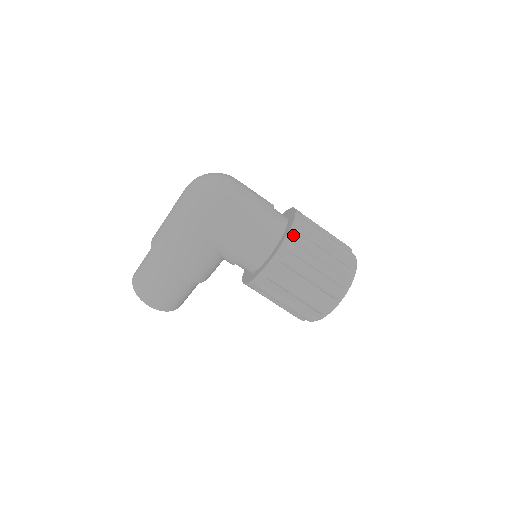
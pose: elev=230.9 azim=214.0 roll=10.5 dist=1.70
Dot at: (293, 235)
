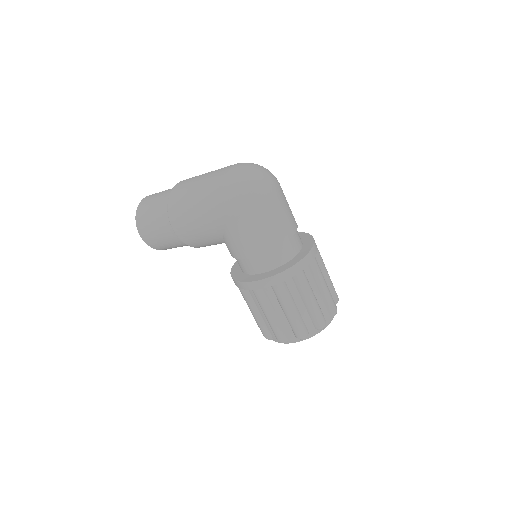
Dot at: (296, 270)
